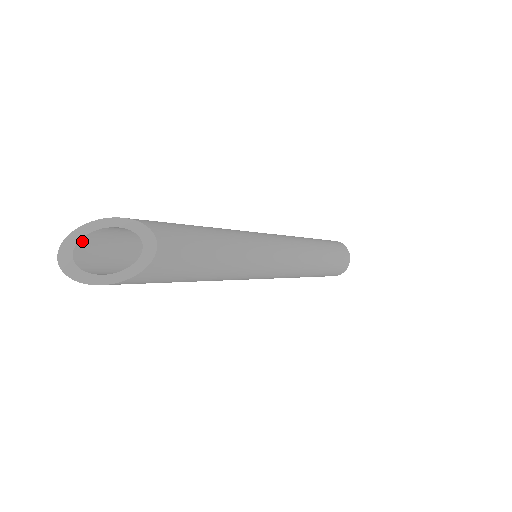
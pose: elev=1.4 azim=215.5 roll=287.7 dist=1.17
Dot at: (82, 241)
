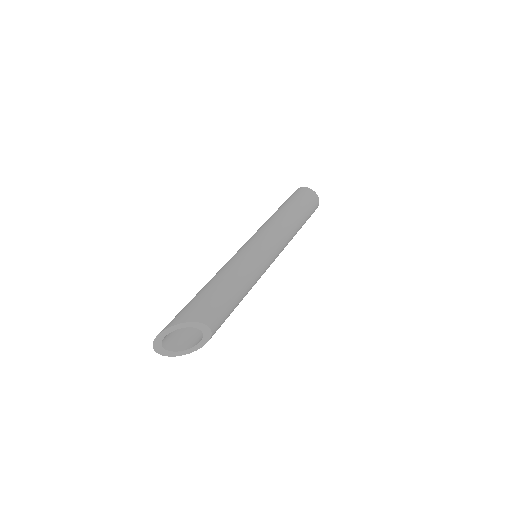
Dot at: (166, 335)
